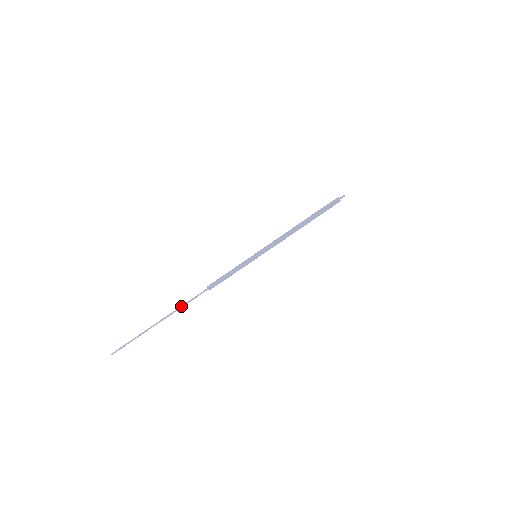
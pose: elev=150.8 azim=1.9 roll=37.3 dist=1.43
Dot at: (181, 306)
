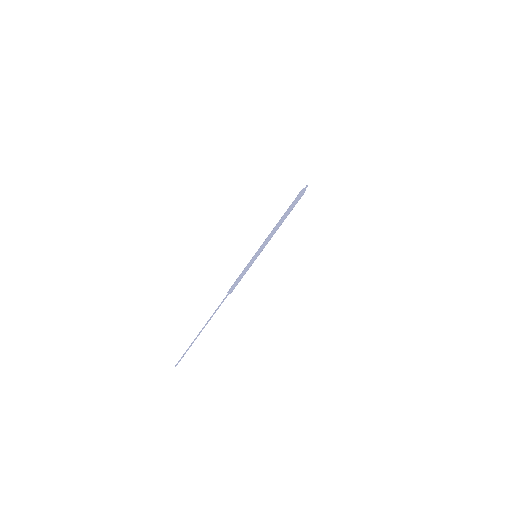
Dot at: (213, 313)
